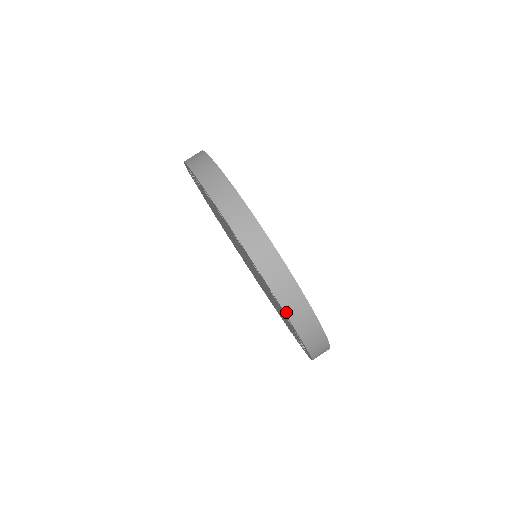
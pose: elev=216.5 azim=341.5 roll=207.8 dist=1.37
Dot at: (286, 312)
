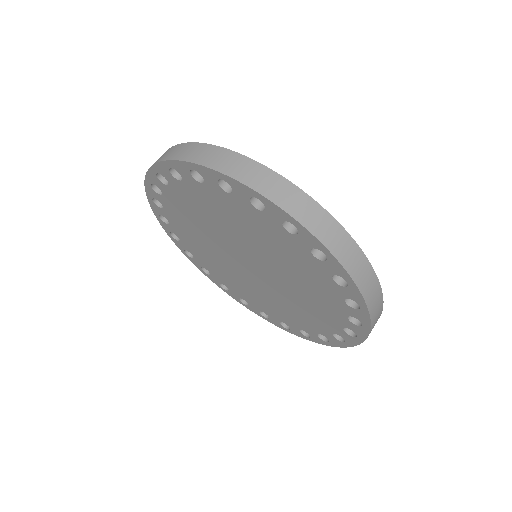
Dot at: (360, 343)
